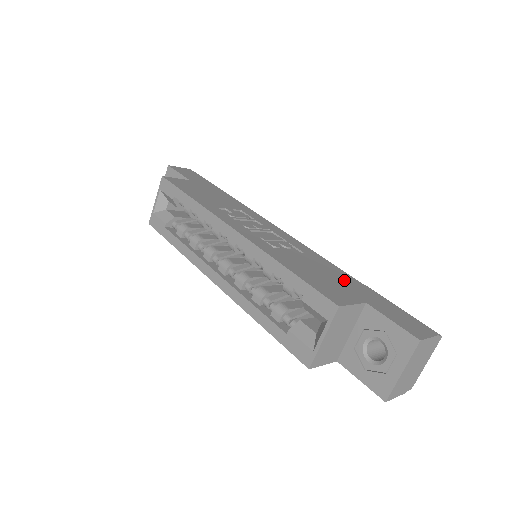
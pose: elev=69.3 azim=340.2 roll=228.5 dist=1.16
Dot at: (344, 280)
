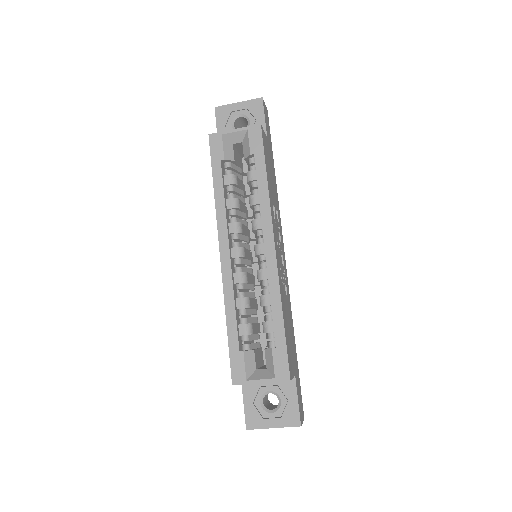
Dot at: (293, 342)
